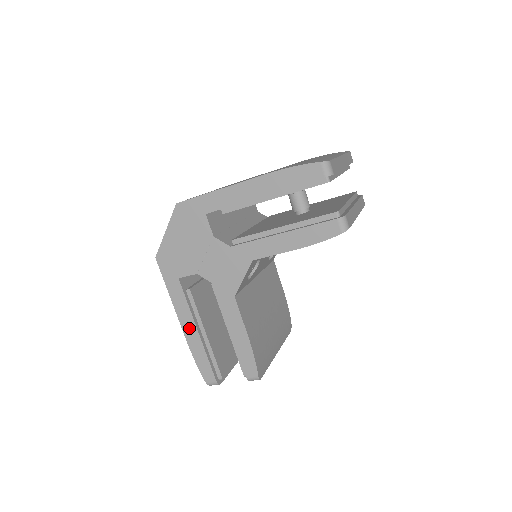
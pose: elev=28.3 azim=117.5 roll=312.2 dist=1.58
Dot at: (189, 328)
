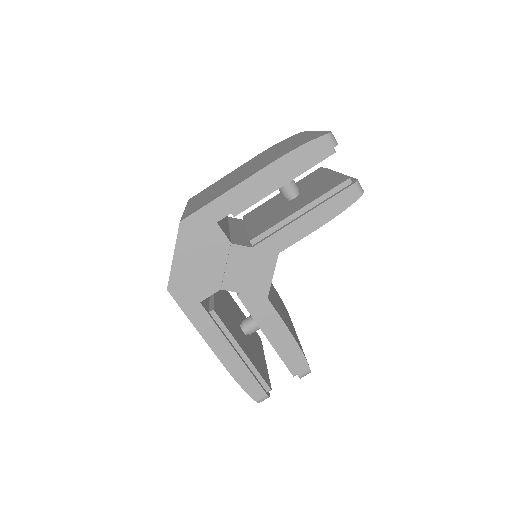
Dot at: (224, 351)
